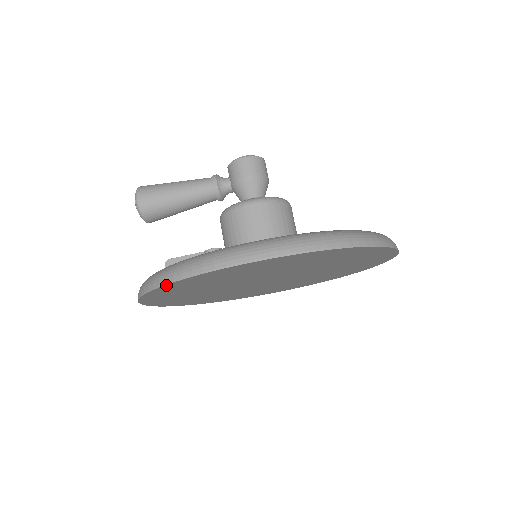
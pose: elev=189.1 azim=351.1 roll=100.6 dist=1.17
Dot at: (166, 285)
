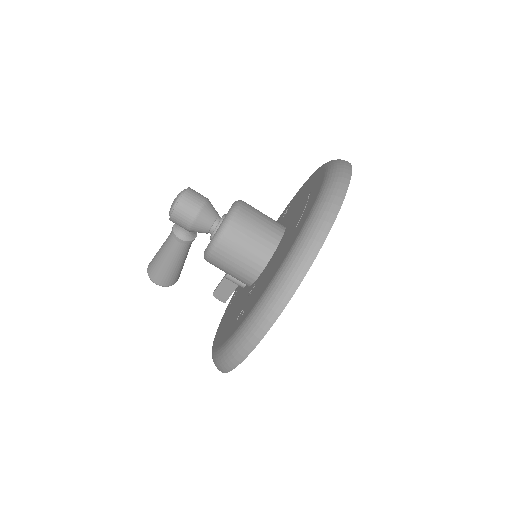
Dot at: occluded
